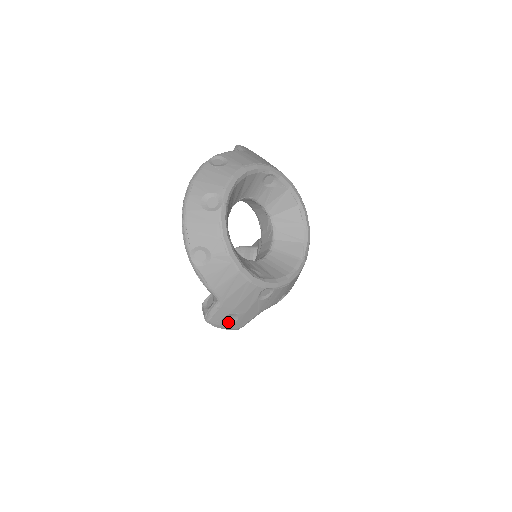
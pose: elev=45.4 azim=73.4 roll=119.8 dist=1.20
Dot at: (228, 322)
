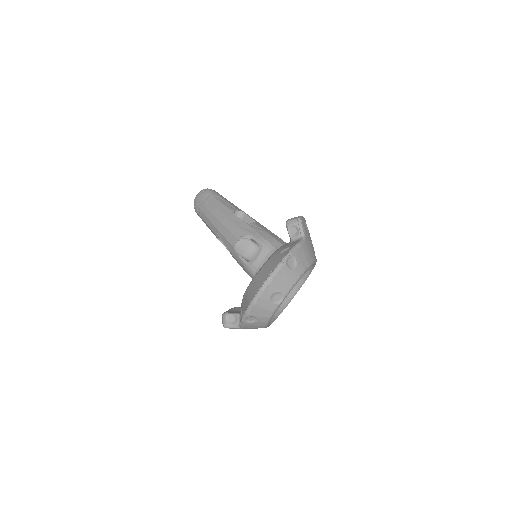
Dot at: occluded
